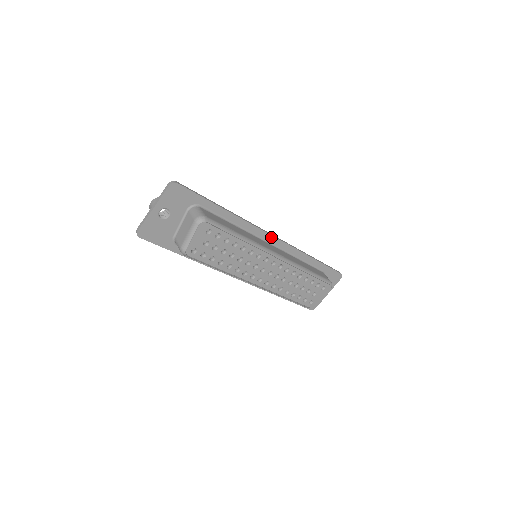
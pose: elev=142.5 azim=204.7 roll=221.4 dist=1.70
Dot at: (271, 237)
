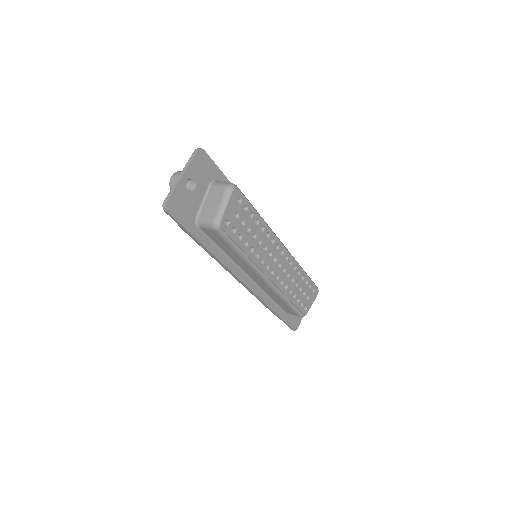
Dot at: occluded
